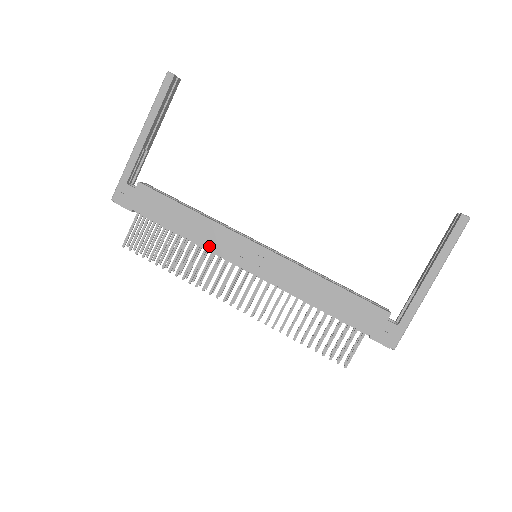
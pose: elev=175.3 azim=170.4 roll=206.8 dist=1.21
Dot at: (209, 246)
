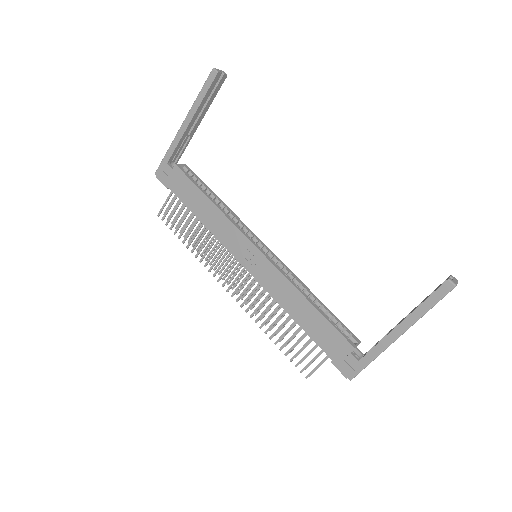
Dot at: (218, 236)
